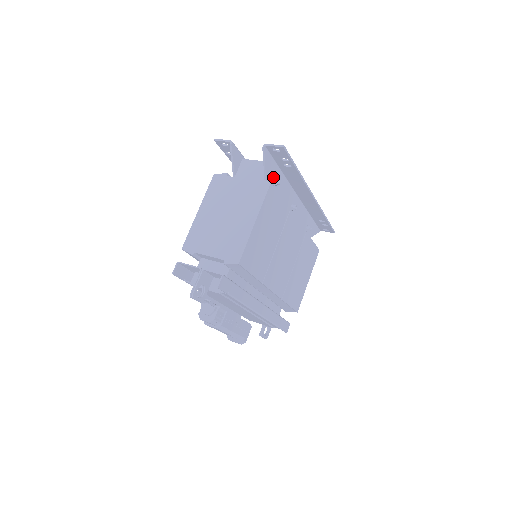
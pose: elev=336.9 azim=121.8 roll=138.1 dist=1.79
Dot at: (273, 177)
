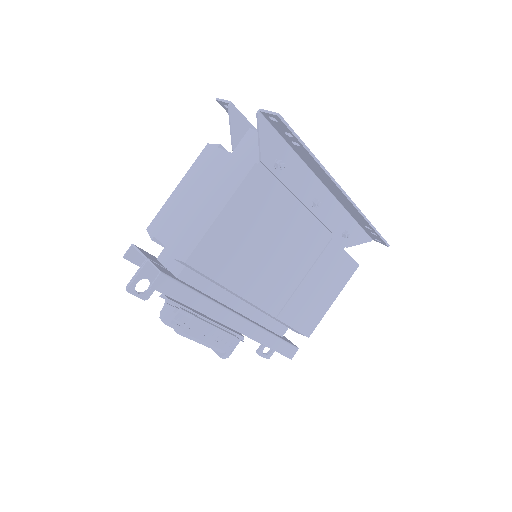
Dot at: (276, 157)
